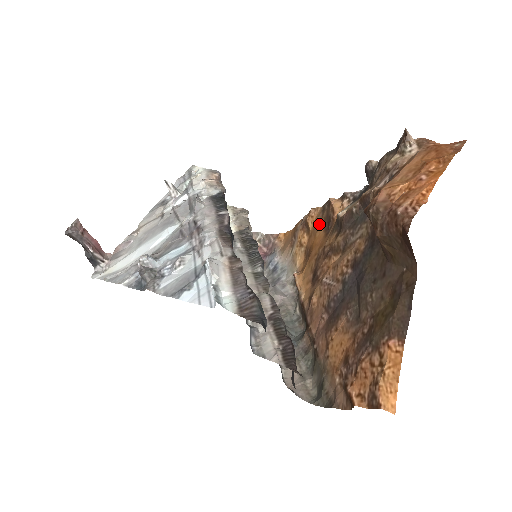
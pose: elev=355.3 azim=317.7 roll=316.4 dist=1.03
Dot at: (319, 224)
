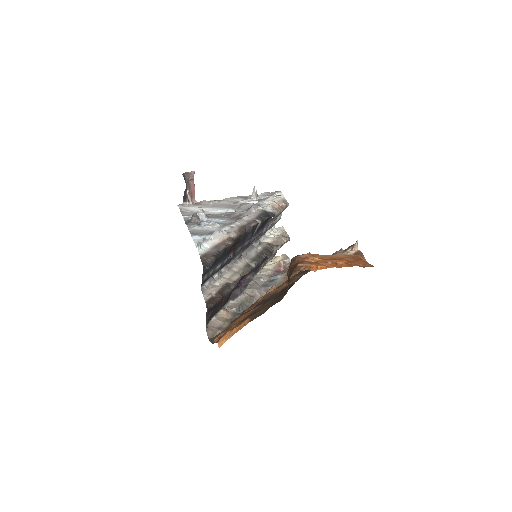
Dot at: occluded
